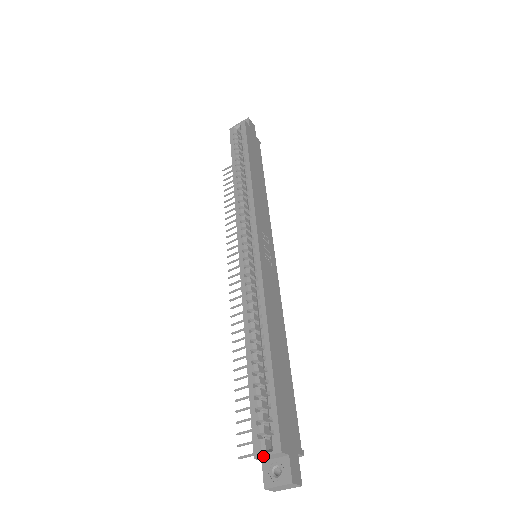
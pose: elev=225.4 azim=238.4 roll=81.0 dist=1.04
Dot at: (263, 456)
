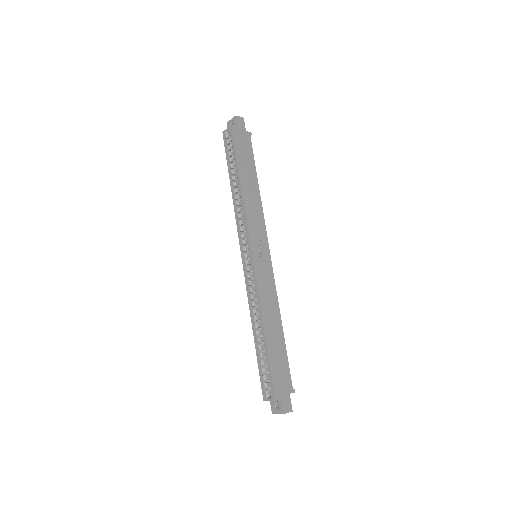
Dot at: occluded
